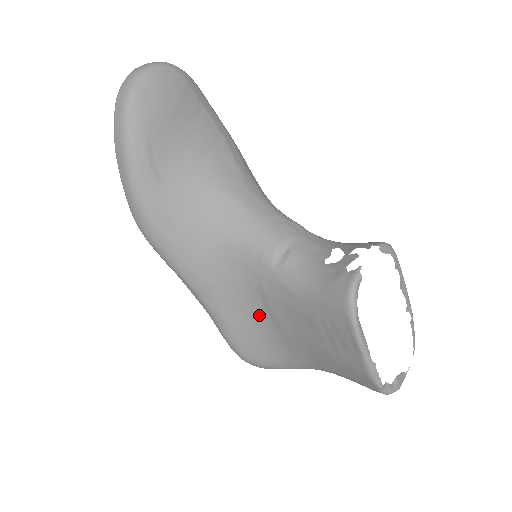
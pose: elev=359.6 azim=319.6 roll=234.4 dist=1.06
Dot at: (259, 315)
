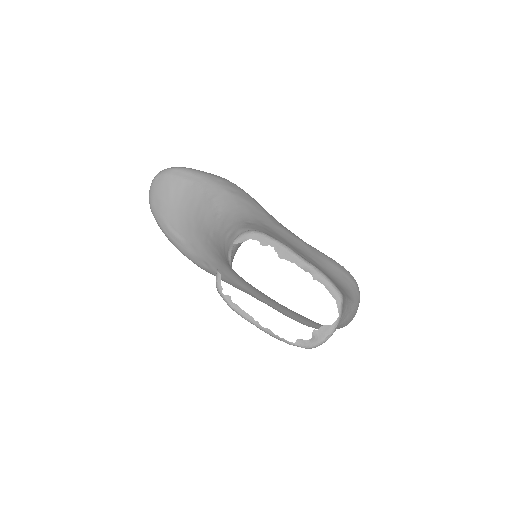
Dot at: occluded
